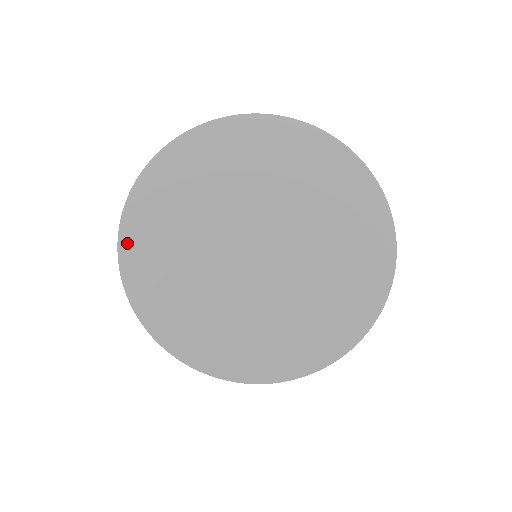
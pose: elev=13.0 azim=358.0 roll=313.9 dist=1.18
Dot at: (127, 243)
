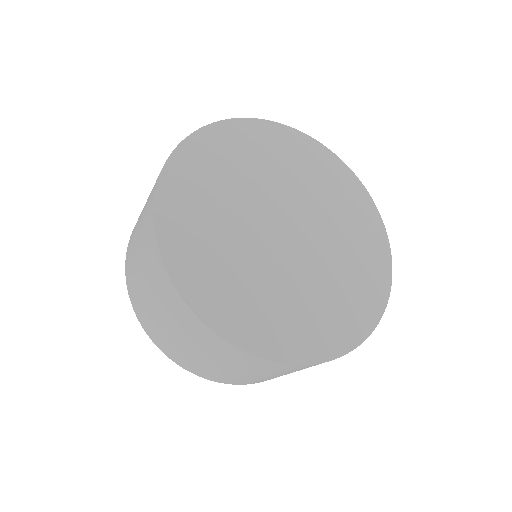
Dot at: (193, 144)
